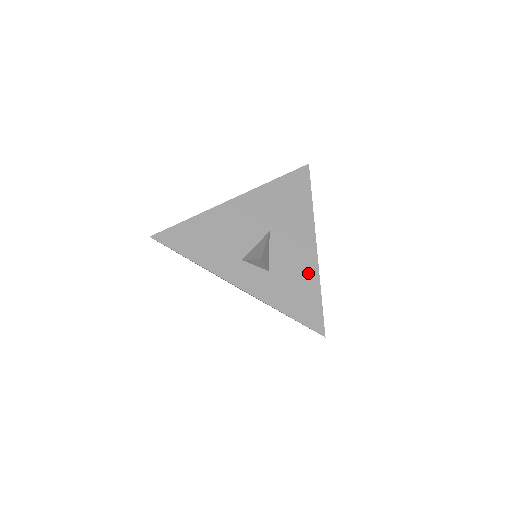
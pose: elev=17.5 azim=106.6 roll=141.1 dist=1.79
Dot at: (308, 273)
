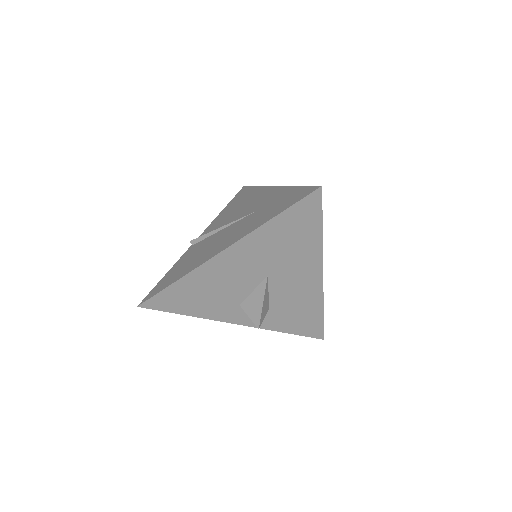
Dot at: (311, 302)
